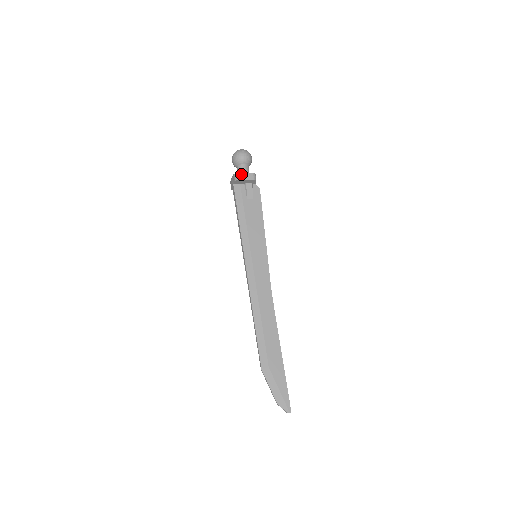
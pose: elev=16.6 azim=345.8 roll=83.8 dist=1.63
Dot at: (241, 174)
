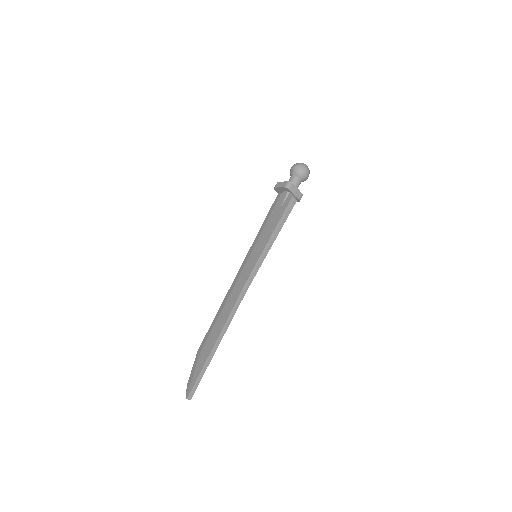
Dot at: (279, 183)
